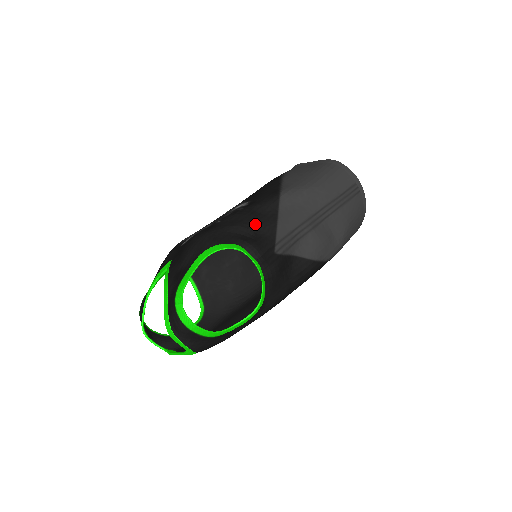
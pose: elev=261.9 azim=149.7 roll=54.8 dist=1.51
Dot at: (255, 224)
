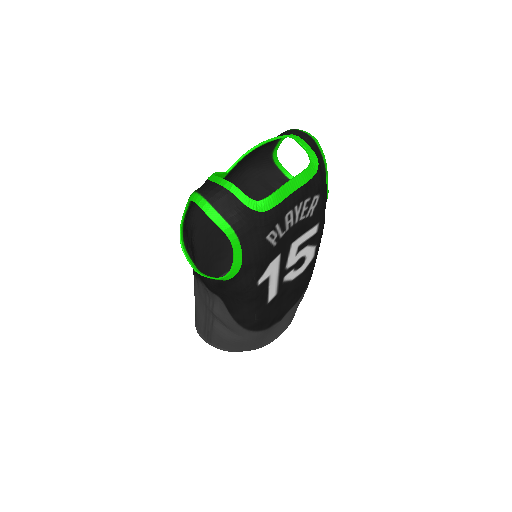
Dot at: occluded
